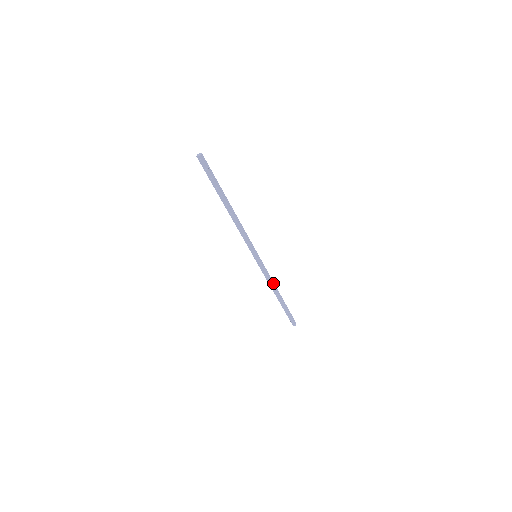
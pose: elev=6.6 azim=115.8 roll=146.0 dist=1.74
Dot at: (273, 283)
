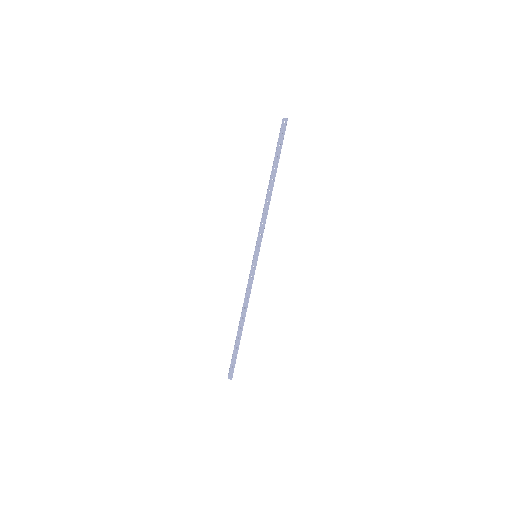
Dot at: (248, 302)
